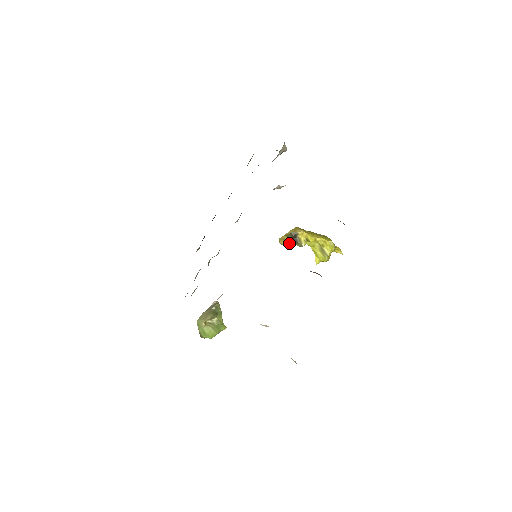
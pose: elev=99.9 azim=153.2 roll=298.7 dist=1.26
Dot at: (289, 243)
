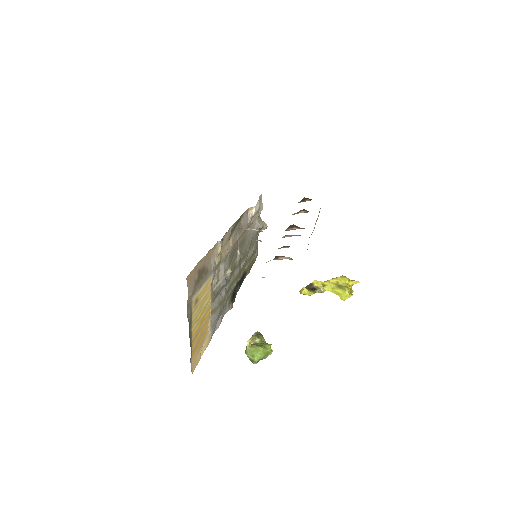
Dot at: (308, 291)
